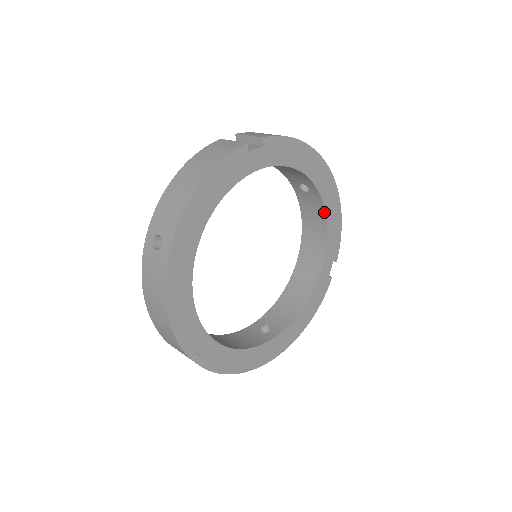
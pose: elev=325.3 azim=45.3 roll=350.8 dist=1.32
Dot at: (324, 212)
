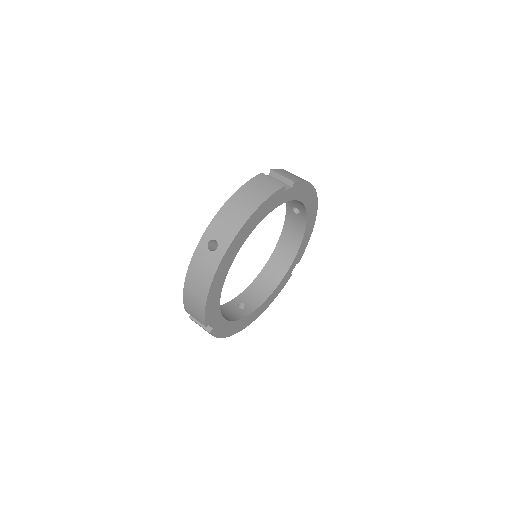
Dot at: (304, 230)
